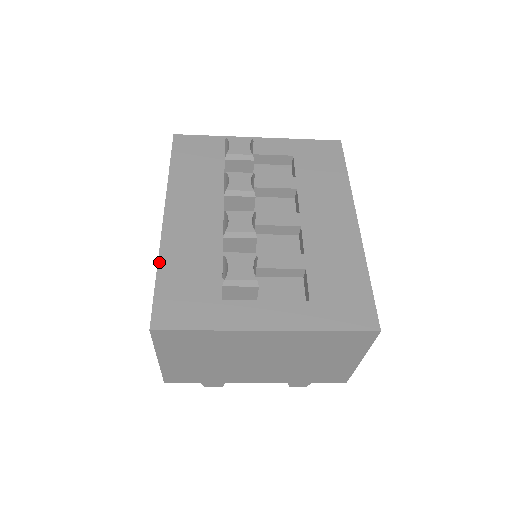
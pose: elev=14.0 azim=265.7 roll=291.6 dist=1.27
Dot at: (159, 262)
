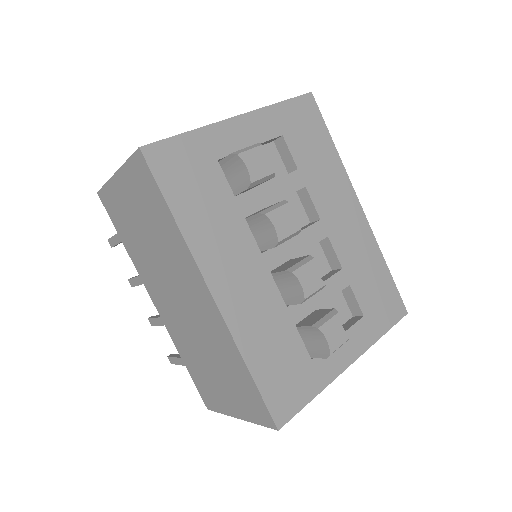
Dot at: (243, 356)
